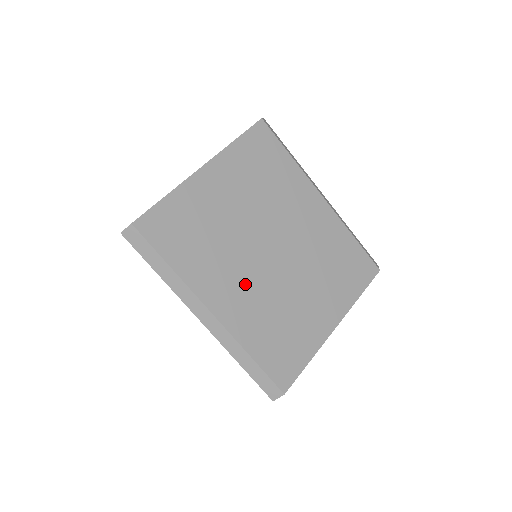
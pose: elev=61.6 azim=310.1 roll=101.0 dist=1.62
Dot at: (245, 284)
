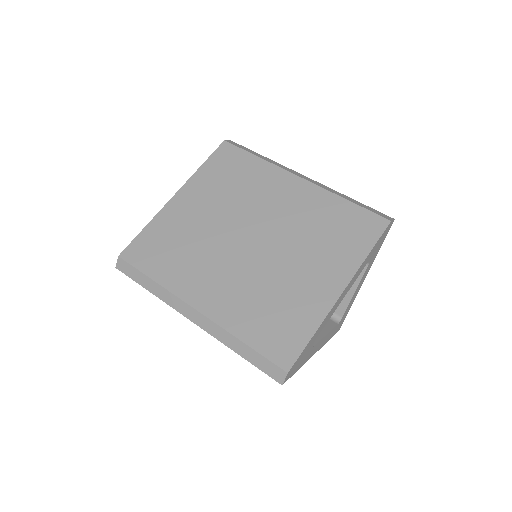
Dot at: (226, 276)
